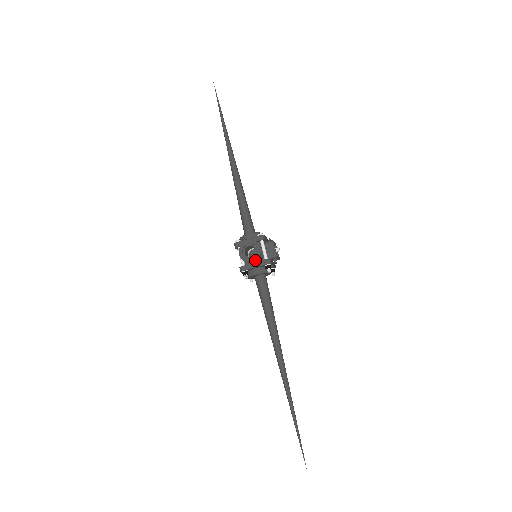
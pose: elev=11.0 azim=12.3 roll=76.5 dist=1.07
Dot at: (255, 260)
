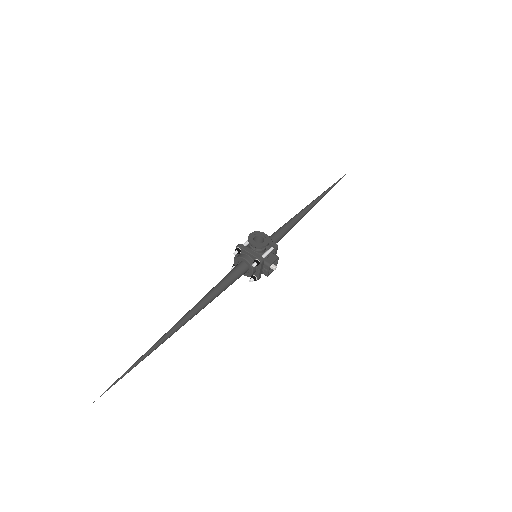
Dot at: (256, 245)
